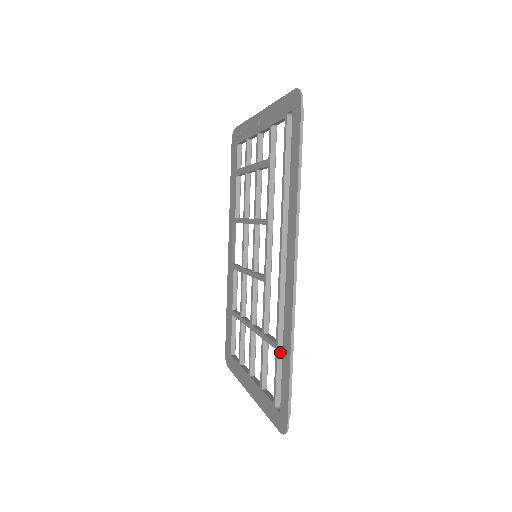
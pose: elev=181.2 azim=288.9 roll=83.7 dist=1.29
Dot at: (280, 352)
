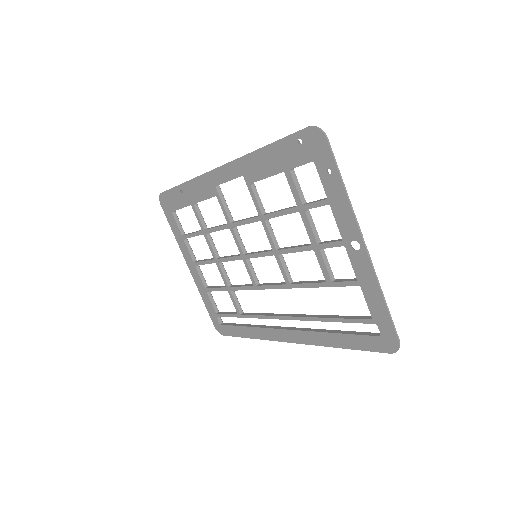
Dot at: (240, 316)
